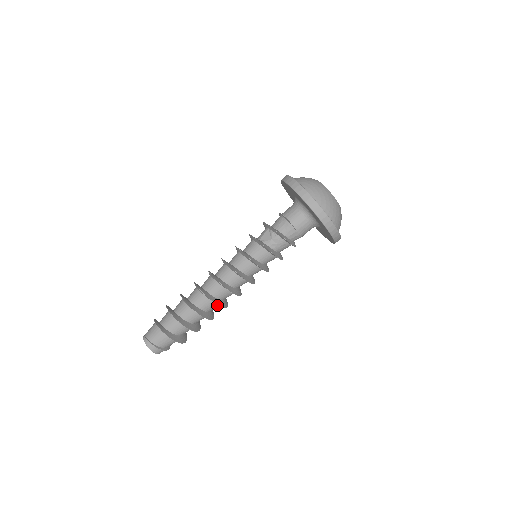
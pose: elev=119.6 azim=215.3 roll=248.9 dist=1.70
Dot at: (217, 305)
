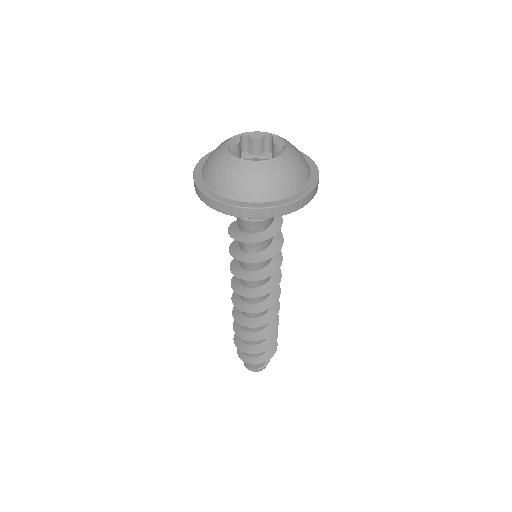
Dot at: occluded
